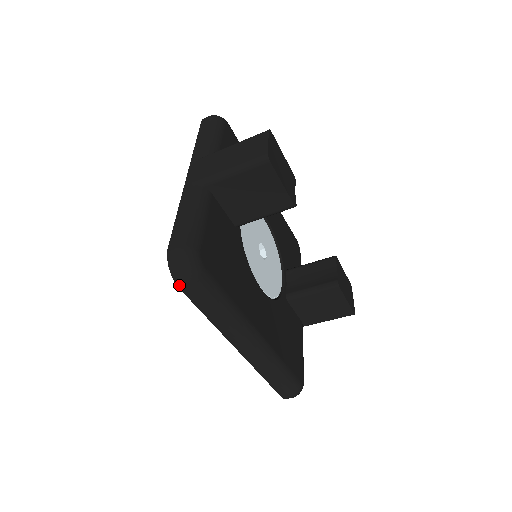
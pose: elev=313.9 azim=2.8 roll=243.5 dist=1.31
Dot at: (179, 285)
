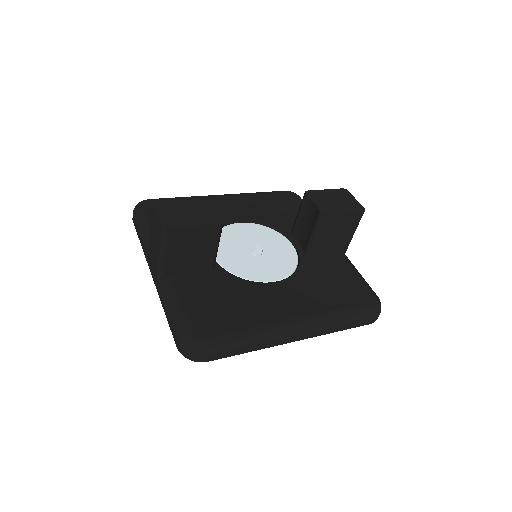
Dot at: (205, 361)
